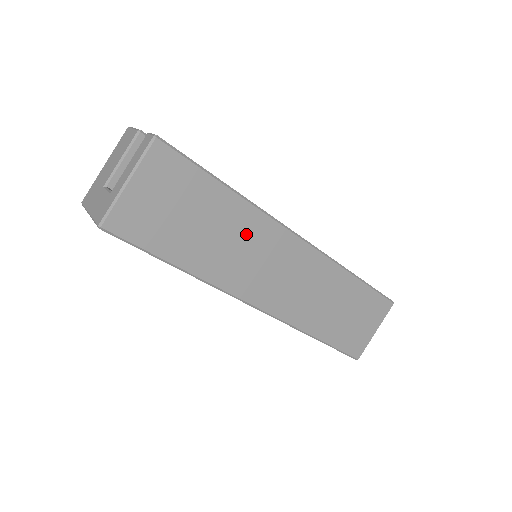
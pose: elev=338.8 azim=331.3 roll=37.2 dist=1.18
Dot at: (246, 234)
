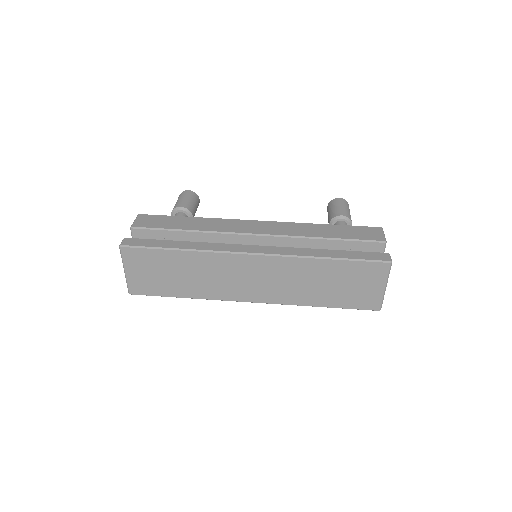
Dot at: (208, 268)
